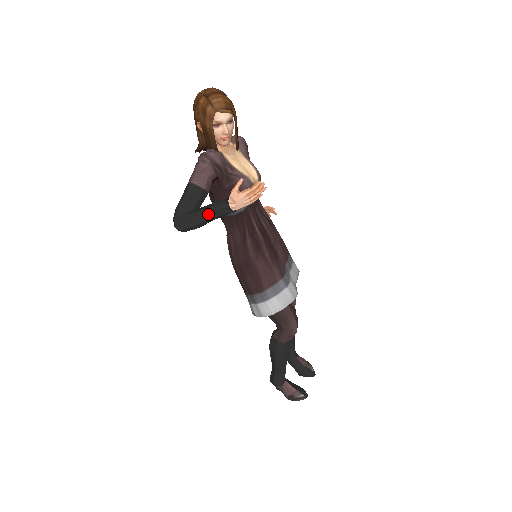
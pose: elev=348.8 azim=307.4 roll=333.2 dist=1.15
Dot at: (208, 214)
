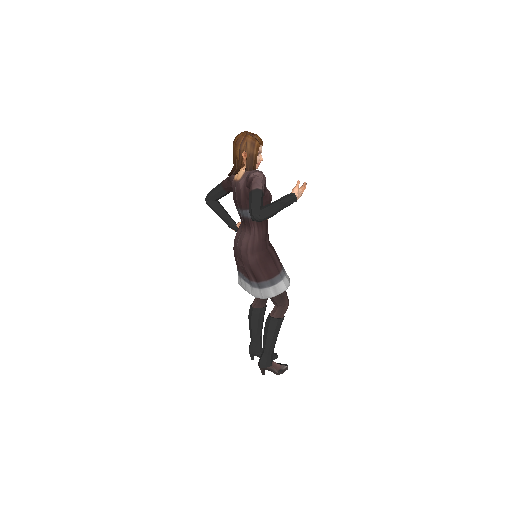
Dot at: (282, 204)
